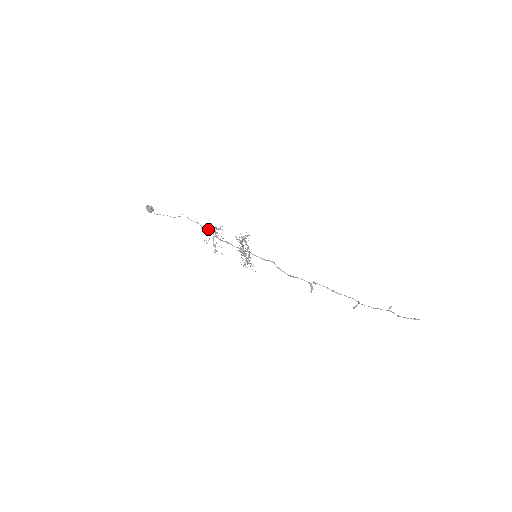
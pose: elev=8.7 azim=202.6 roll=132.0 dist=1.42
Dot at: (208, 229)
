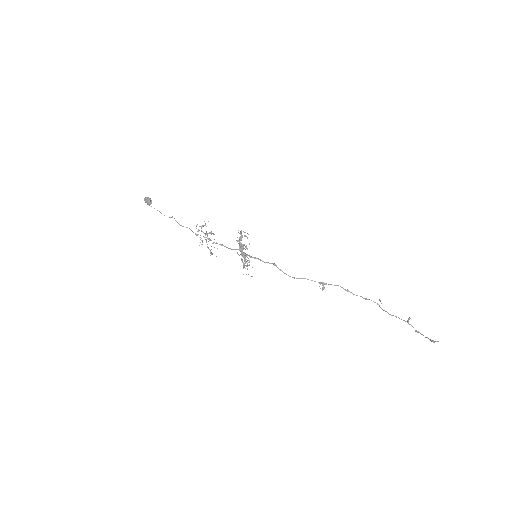
Dot at: (201, 230)
